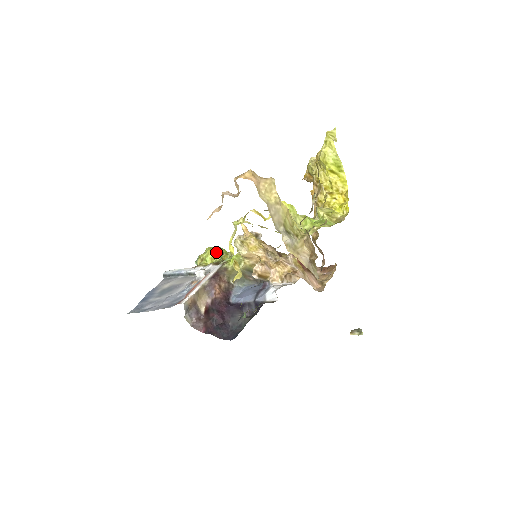
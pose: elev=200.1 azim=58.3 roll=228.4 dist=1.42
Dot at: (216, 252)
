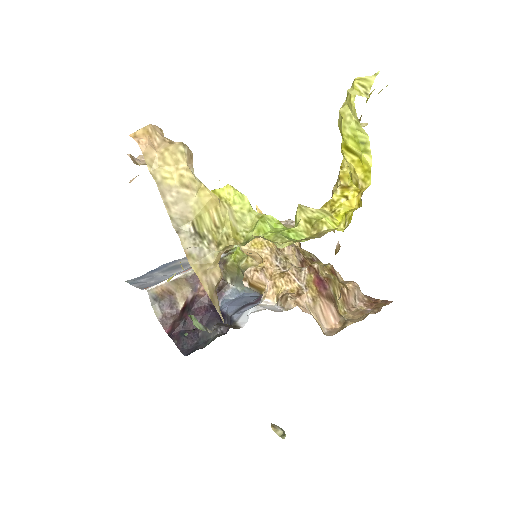
Dot at: occluded
